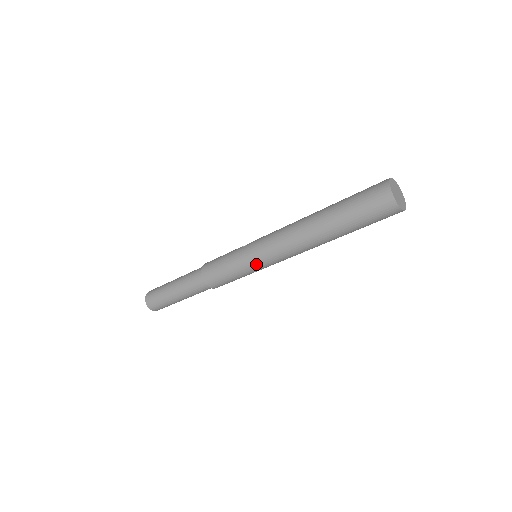
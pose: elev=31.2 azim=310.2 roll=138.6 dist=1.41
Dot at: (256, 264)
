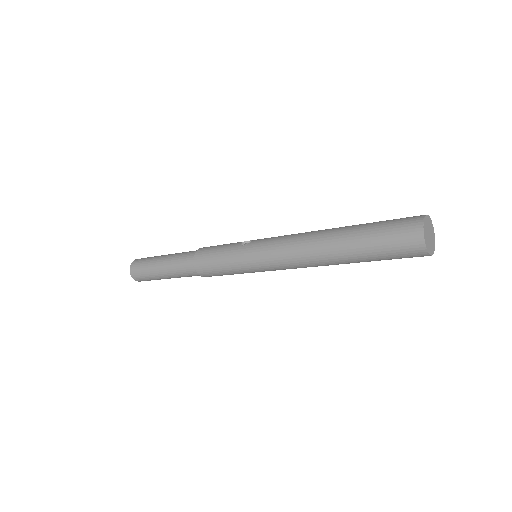
Dot at: (255, 269)
